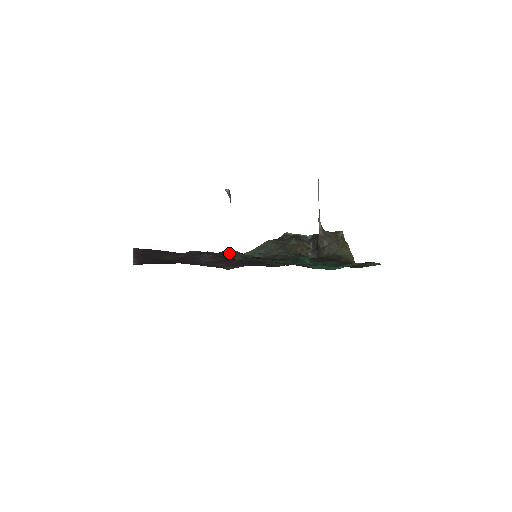
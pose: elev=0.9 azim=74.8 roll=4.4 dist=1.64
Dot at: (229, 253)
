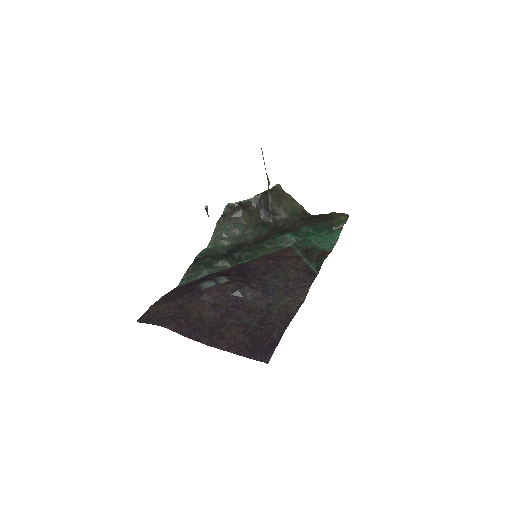
Dot at: (206, 258)
